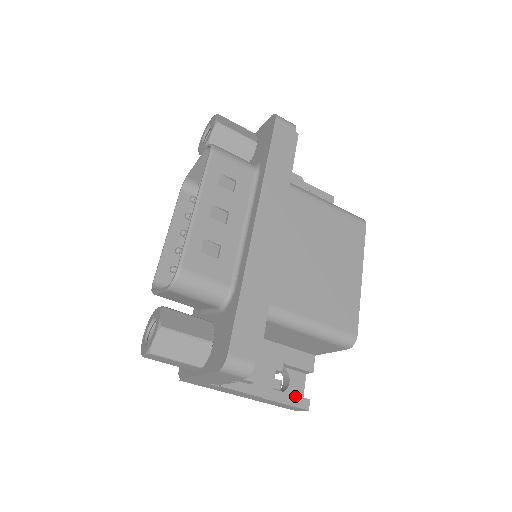
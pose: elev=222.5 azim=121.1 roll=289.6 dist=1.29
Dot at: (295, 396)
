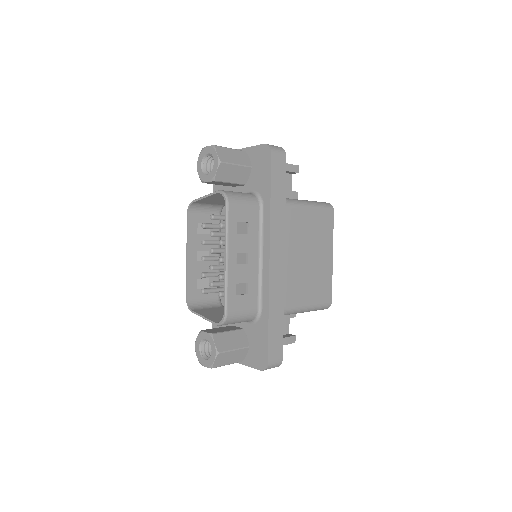
Dot at: (287, 338)
